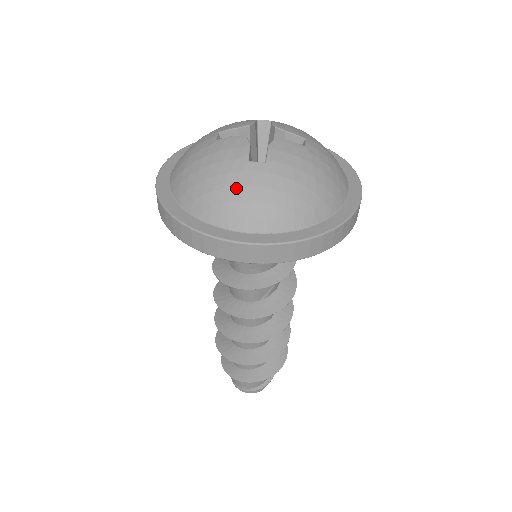
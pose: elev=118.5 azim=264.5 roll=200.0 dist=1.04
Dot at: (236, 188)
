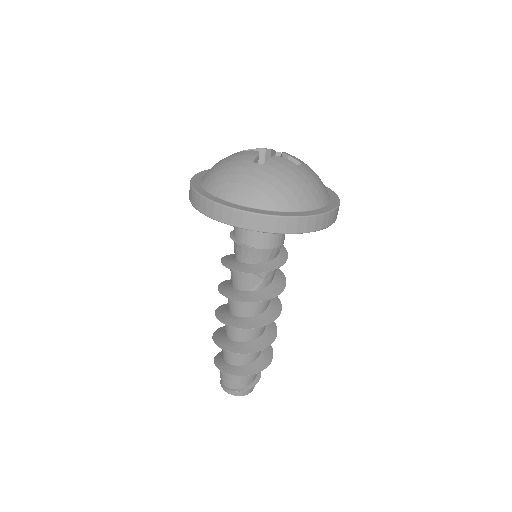
Dot at: (238, 175)
